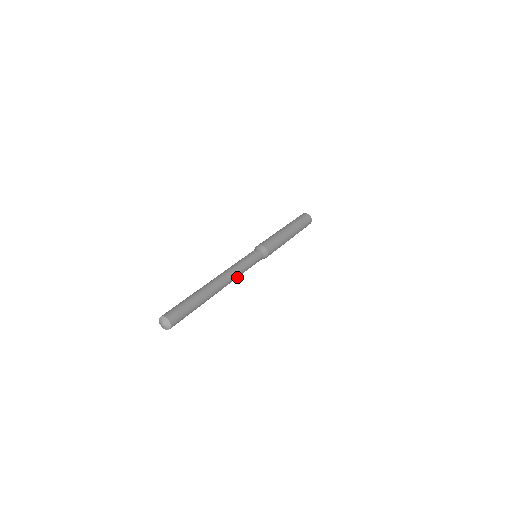
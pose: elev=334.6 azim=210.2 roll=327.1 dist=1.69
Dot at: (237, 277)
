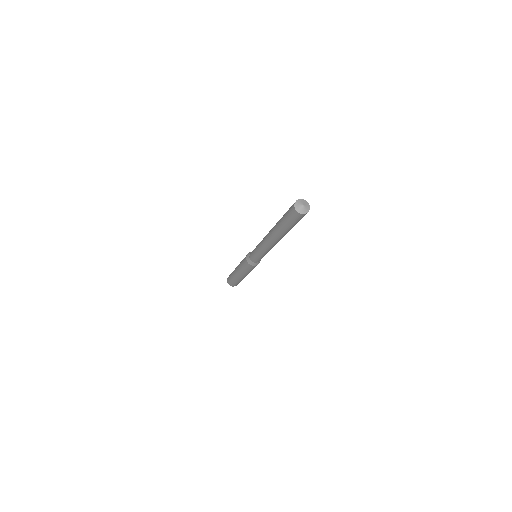
Dot at: occluded
